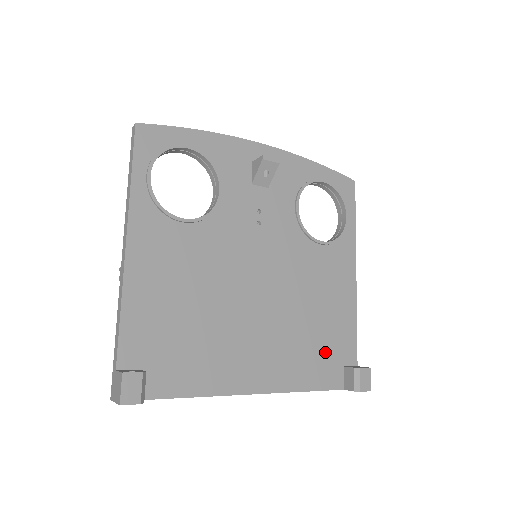
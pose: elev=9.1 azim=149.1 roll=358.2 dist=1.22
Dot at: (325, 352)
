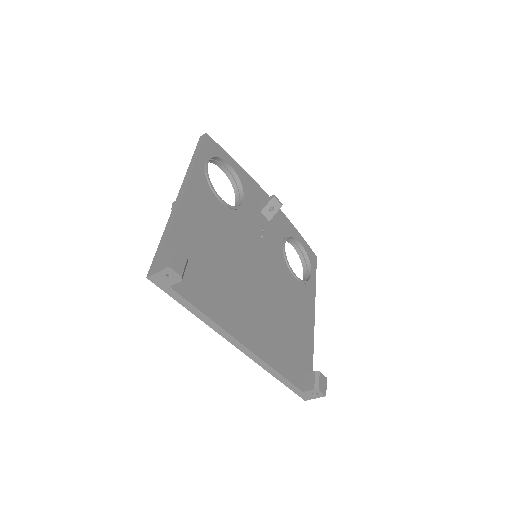
Dot at: (292, 353)
